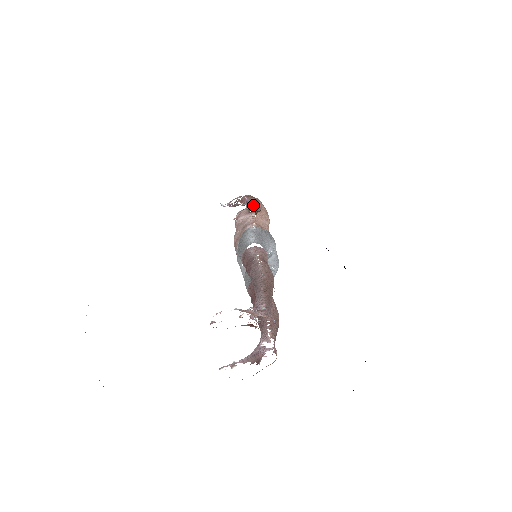
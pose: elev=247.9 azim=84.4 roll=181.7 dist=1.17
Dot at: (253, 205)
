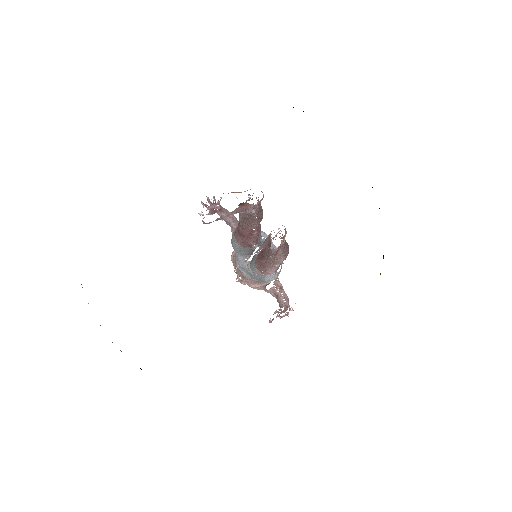
Dot at: (232, 217)
